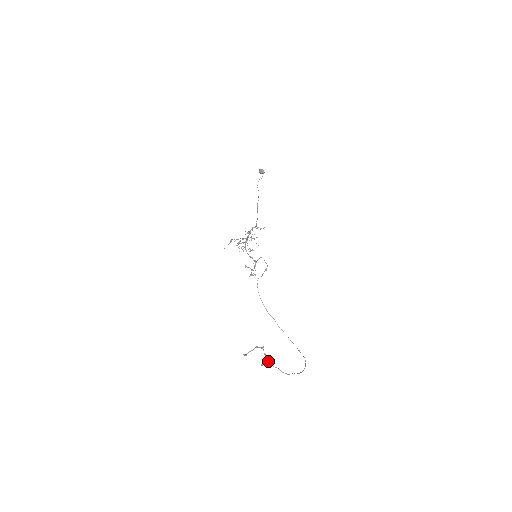
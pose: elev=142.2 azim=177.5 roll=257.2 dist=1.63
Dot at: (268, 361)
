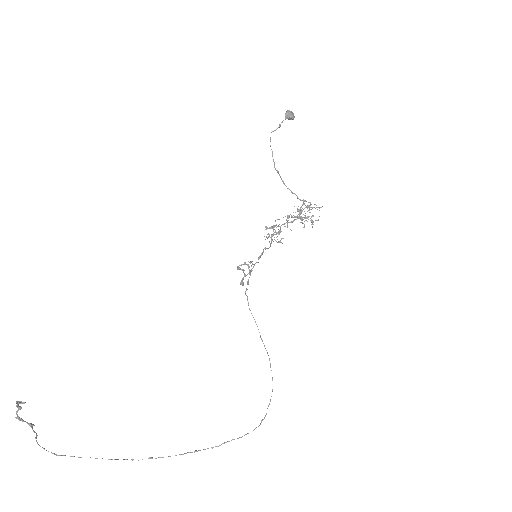
Dot at: (30, 425)
